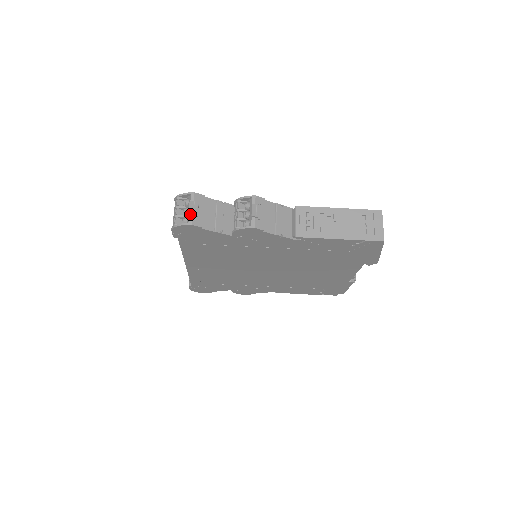
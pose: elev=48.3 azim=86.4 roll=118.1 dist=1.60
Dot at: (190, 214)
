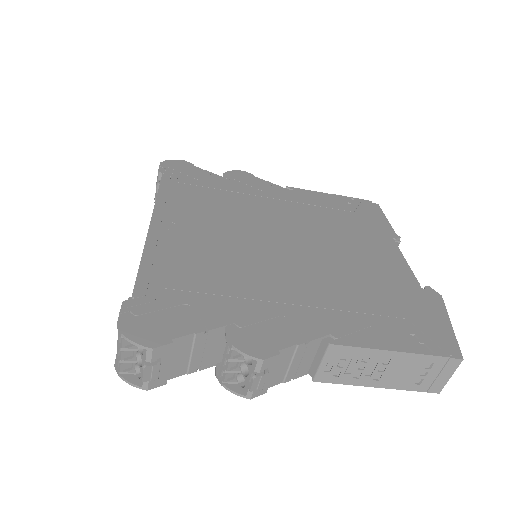
Dot at: (145, 377)
